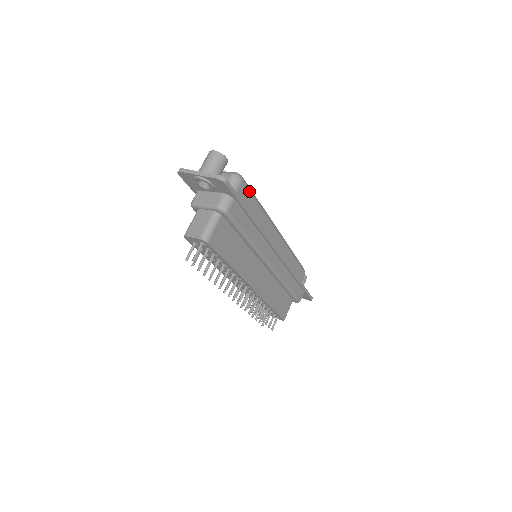
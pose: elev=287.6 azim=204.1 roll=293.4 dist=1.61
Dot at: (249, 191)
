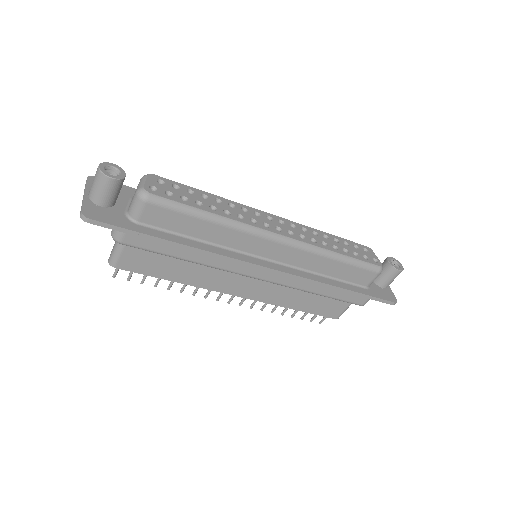
Dot at: (171, 209)
